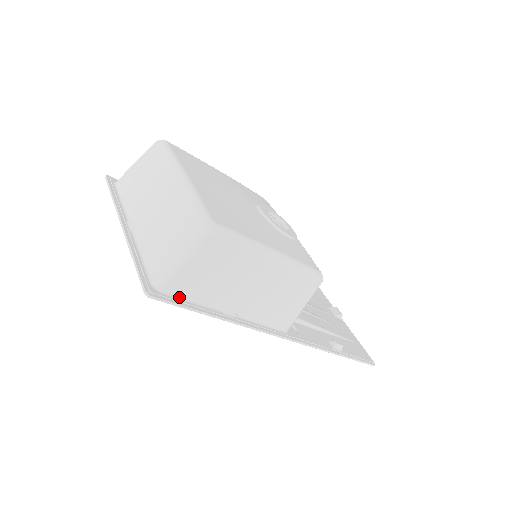
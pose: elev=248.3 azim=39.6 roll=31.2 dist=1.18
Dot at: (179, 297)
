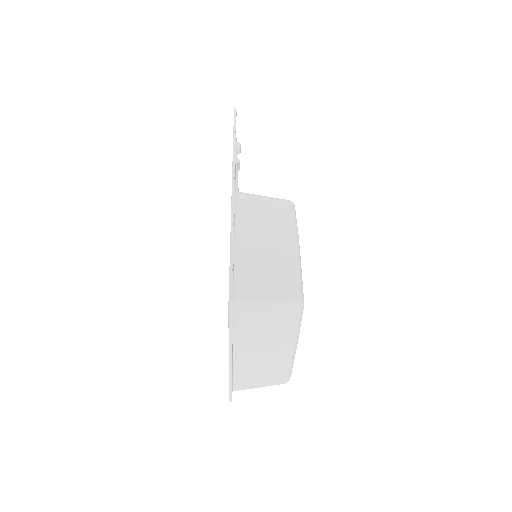
Dot at: occluded
